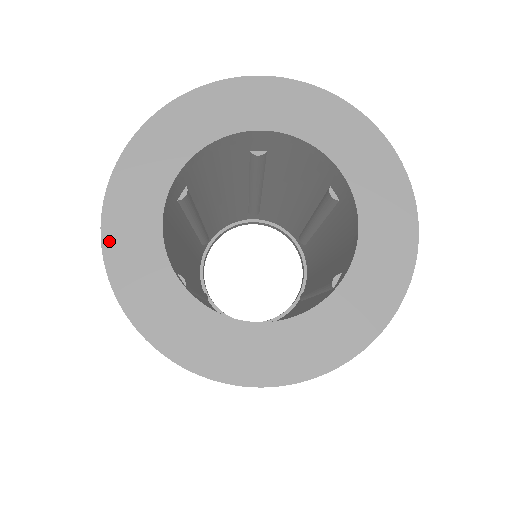
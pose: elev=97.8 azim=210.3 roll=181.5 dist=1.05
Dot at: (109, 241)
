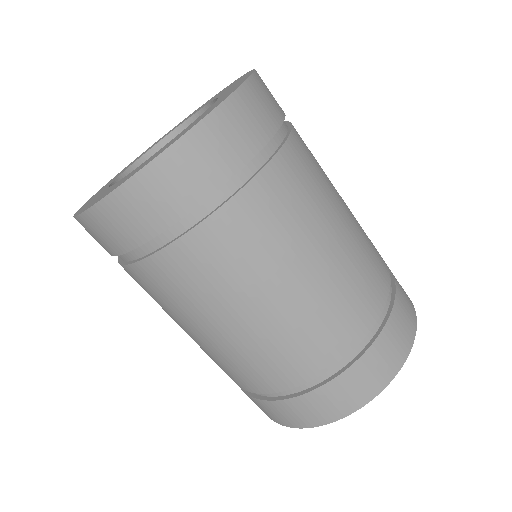
Dot at: occluded
